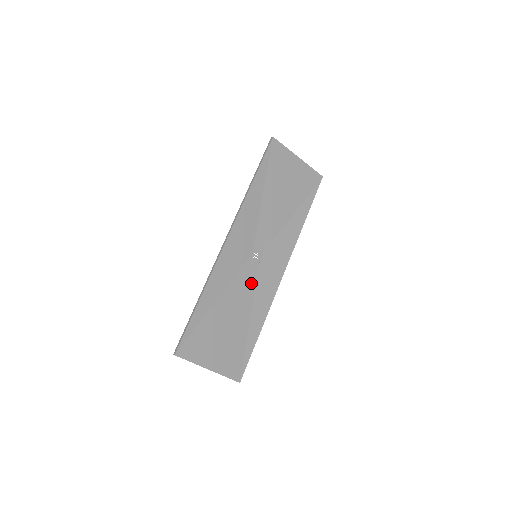
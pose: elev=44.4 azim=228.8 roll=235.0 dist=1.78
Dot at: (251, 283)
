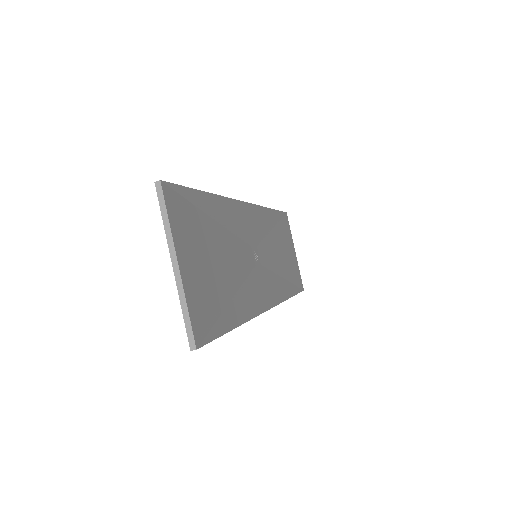
Dot at: (246, 268)
